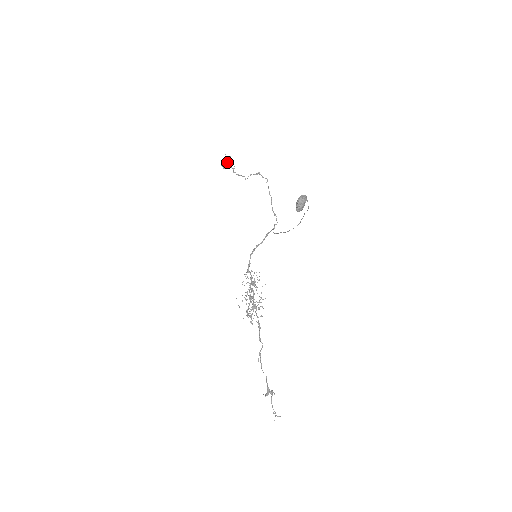
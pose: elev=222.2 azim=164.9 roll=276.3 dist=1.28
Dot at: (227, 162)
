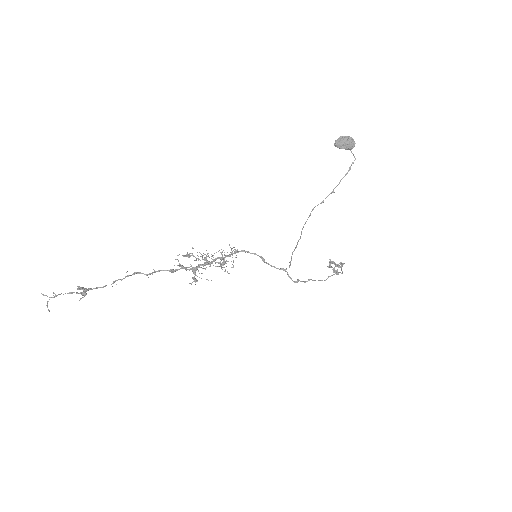
Dot at: (336, 265)
